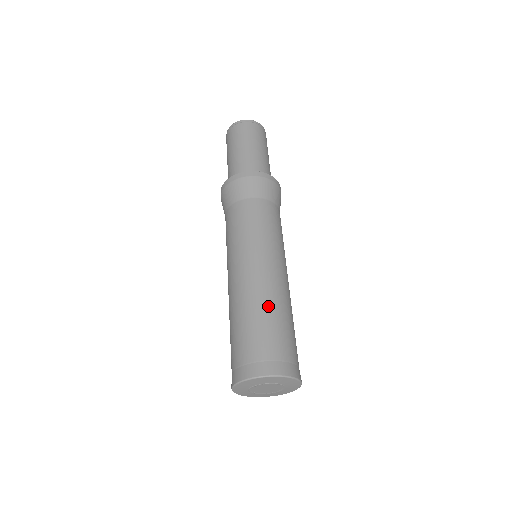
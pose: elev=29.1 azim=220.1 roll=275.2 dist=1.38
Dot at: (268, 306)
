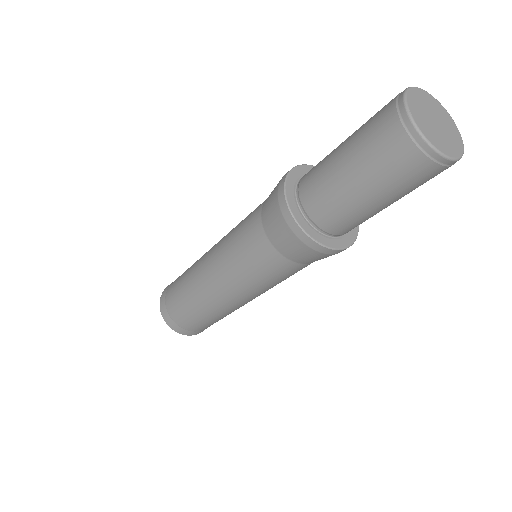
Dot at: (212, 315)
